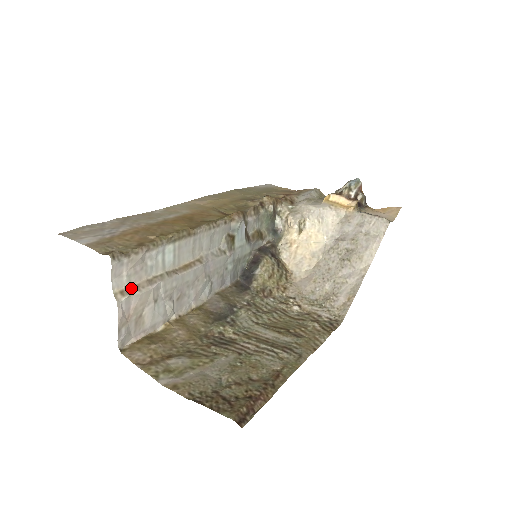
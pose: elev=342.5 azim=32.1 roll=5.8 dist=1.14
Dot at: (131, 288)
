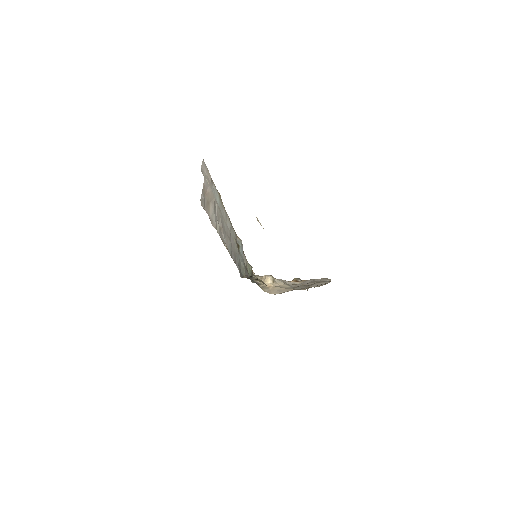
Dot at: occluded
